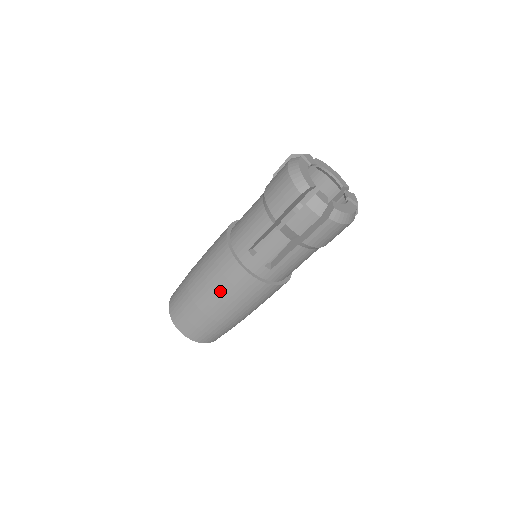
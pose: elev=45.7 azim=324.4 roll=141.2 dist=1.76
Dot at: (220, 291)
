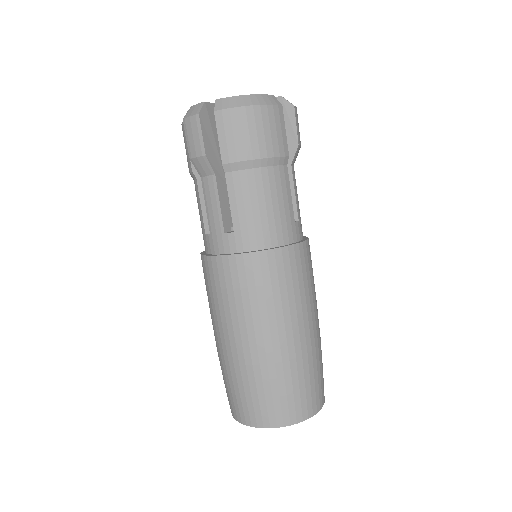
Dot at: (219, 312)
